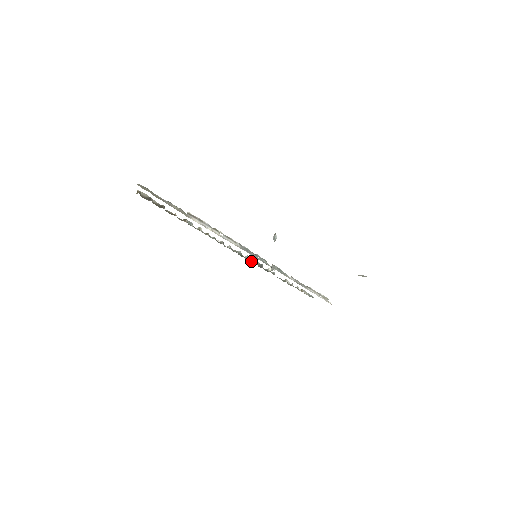
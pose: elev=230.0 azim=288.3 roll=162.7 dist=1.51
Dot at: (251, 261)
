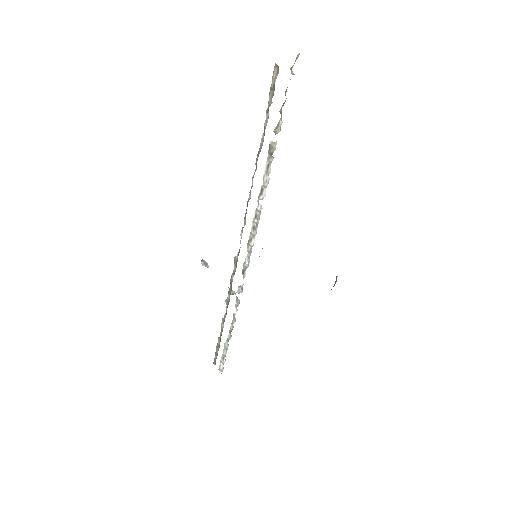
Dot at: (235, 267)
